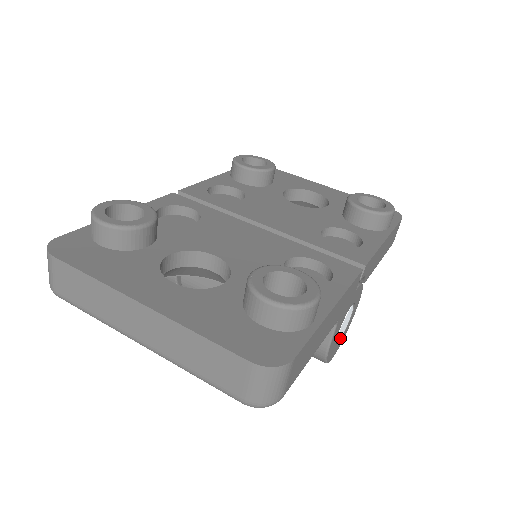
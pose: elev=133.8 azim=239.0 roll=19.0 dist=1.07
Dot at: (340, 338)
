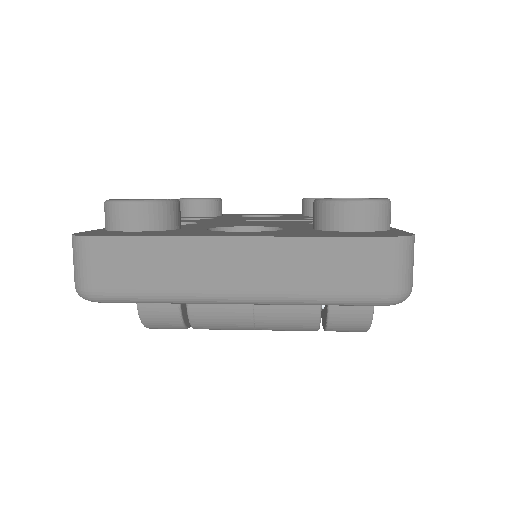
Dot at: occluded
